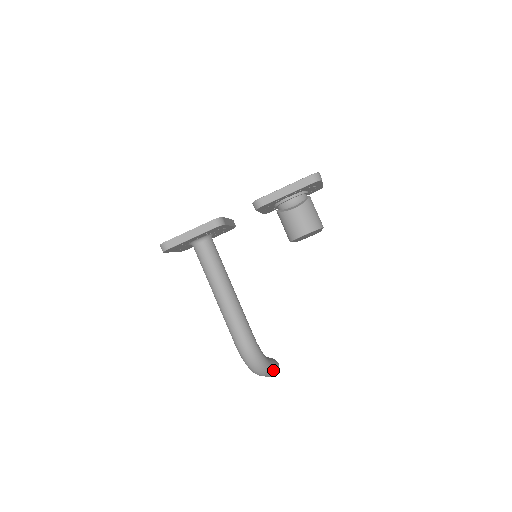
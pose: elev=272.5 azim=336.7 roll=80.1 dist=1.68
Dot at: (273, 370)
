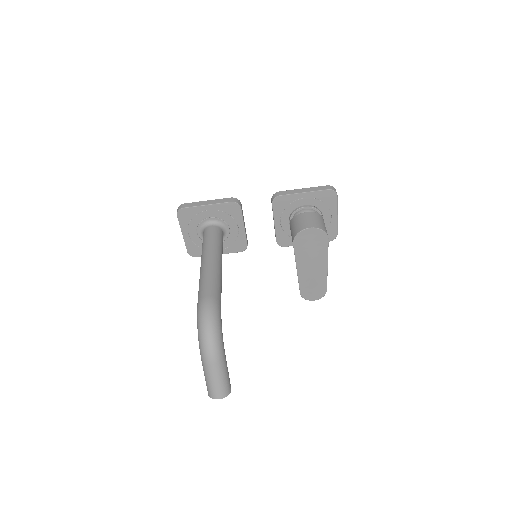
Dot at: (223, 373)
